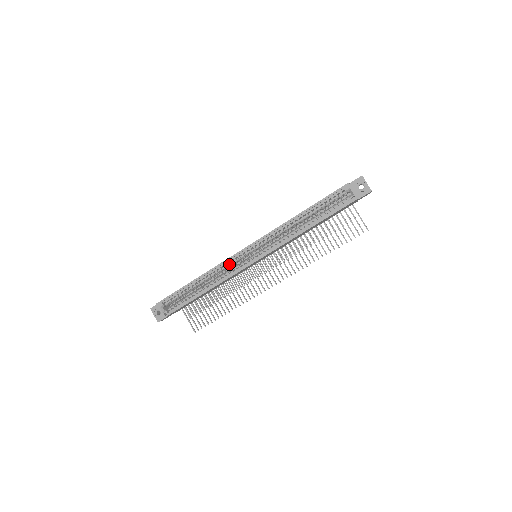
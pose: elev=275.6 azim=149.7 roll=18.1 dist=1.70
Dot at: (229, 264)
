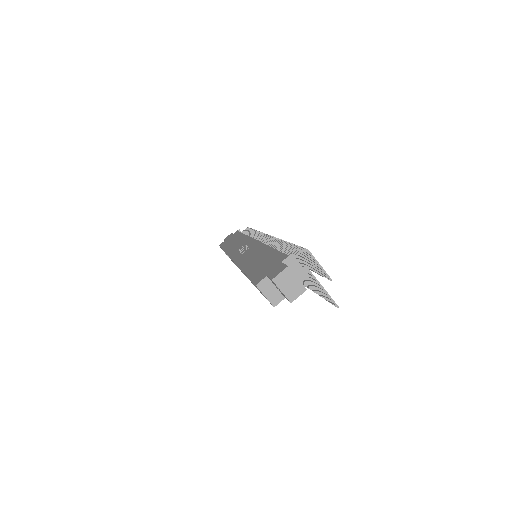
Dot at: occluded
